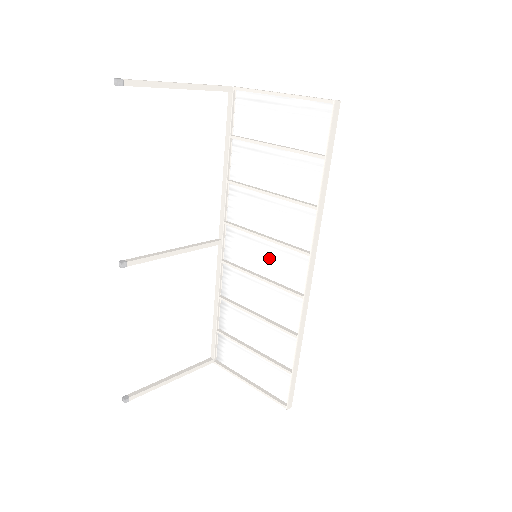
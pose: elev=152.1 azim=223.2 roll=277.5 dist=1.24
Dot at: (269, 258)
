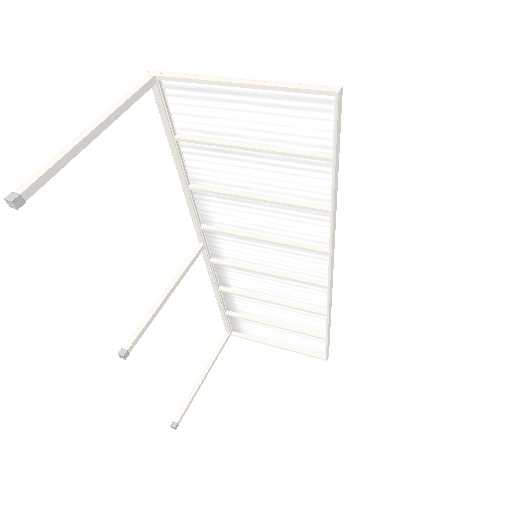
Dot at: (273, 255)
